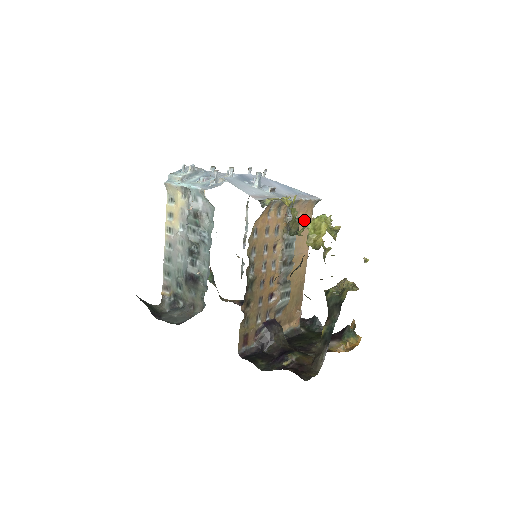
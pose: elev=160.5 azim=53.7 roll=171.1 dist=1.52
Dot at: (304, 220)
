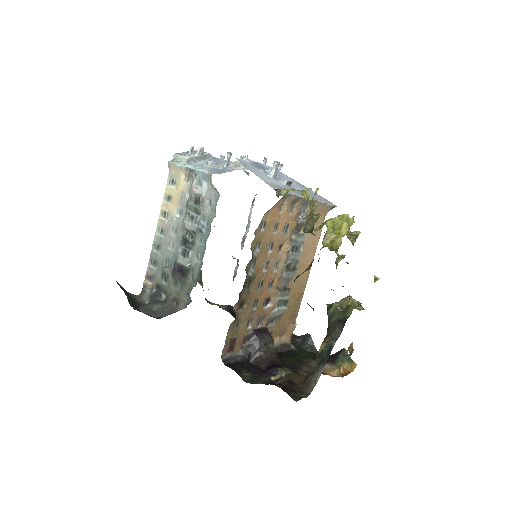
Dot at: (315, 225)
